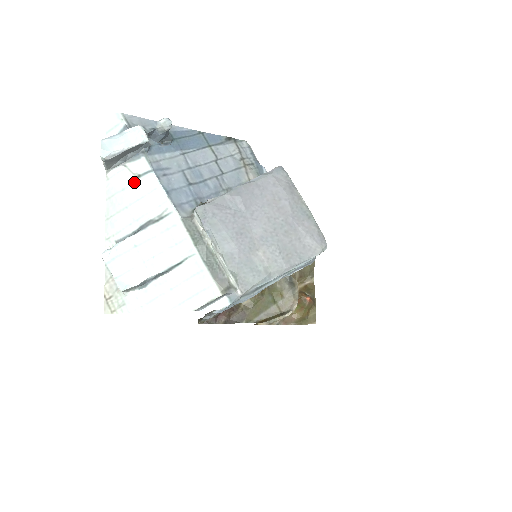
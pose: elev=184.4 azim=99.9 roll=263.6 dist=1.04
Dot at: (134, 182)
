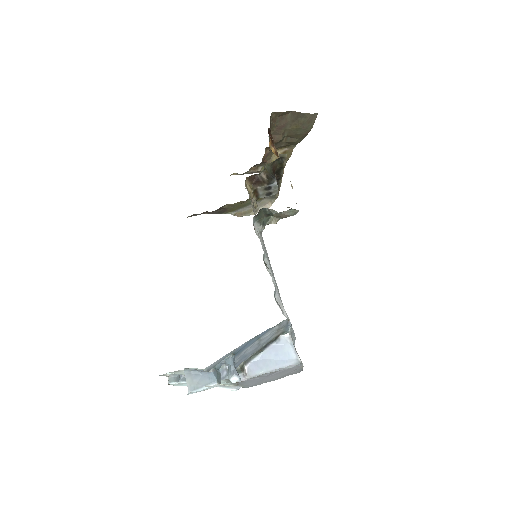
Dot at: occluded
